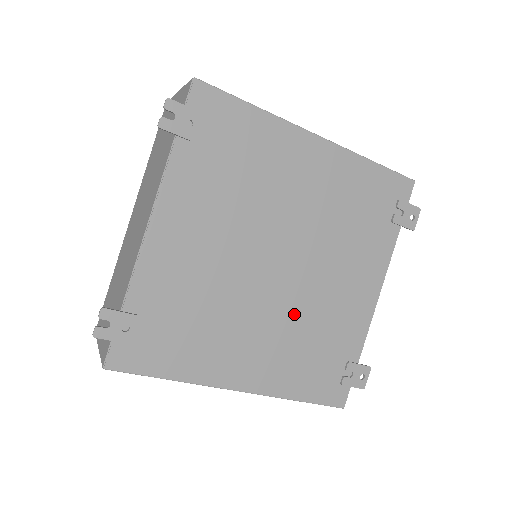
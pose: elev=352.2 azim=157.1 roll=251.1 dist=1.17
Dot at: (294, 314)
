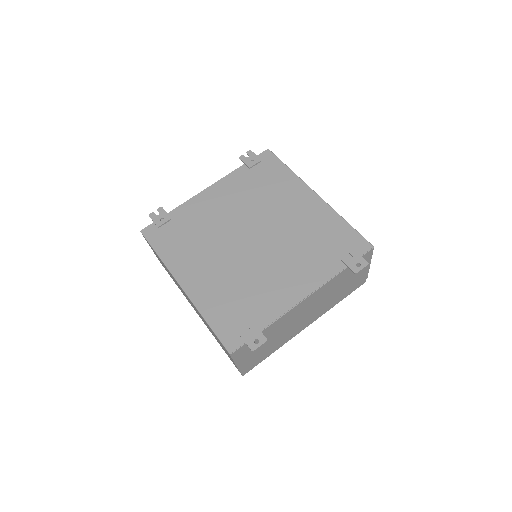
Dot at: (241, 269)
